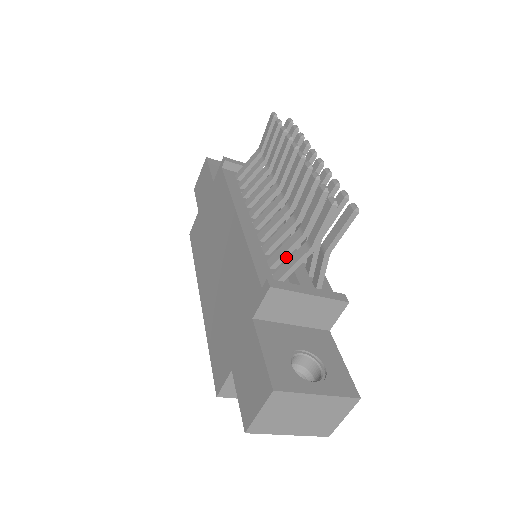
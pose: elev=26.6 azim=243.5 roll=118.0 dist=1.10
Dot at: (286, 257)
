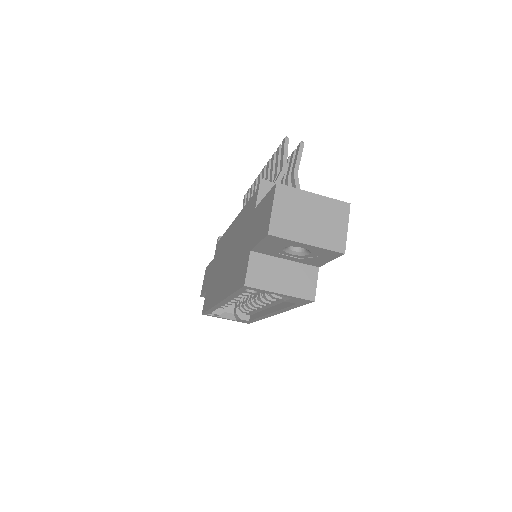
Dot at: occluded
